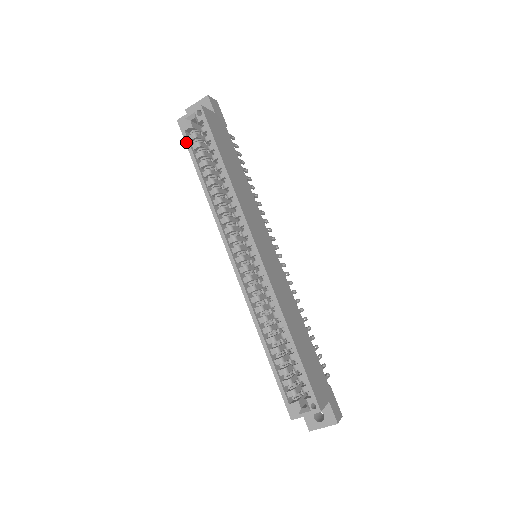
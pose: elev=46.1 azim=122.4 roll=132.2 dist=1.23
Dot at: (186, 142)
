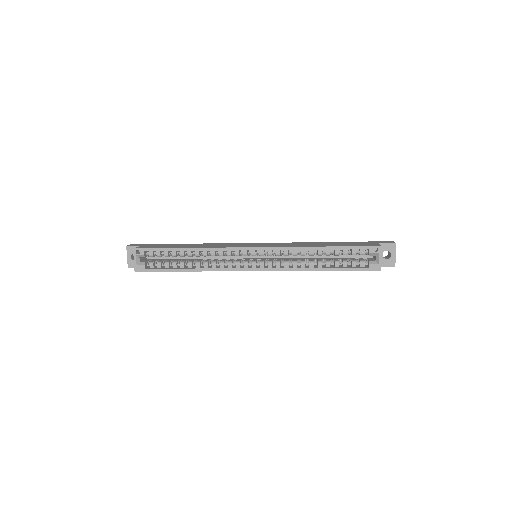
Dot at: (153, 271)
